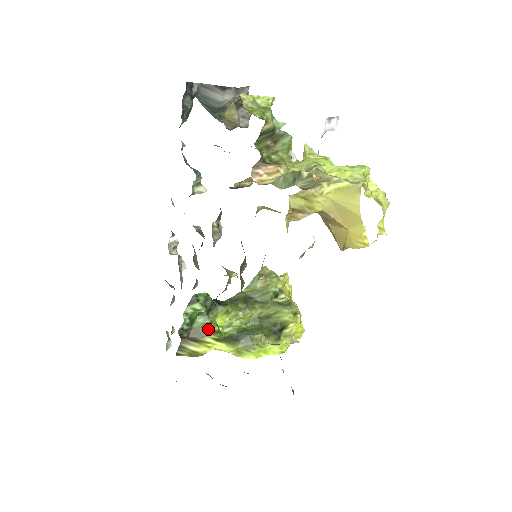
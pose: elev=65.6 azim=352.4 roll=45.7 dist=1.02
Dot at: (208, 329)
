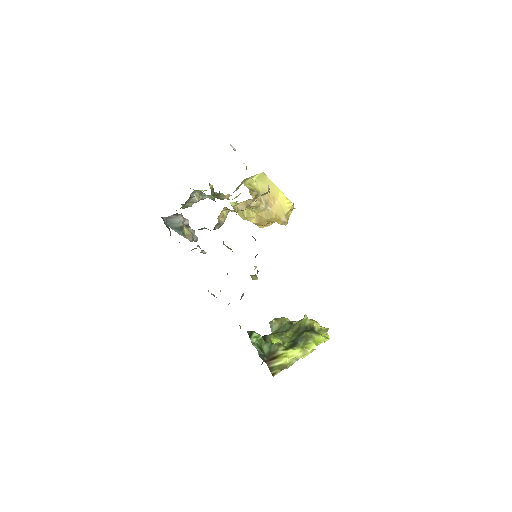
Dot at: (274, 347)
